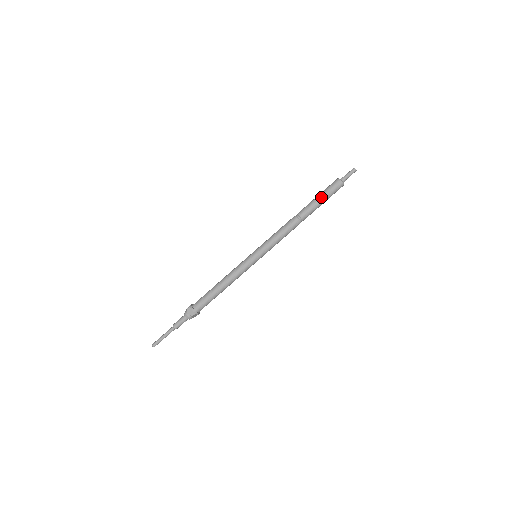
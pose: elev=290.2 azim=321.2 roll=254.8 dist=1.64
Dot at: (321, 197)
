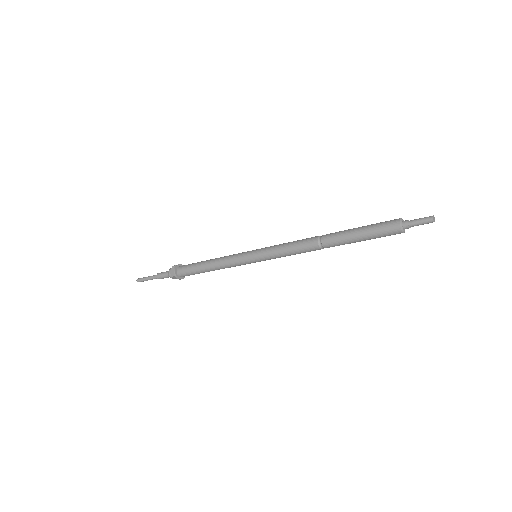
Dot at: (360, 231)
